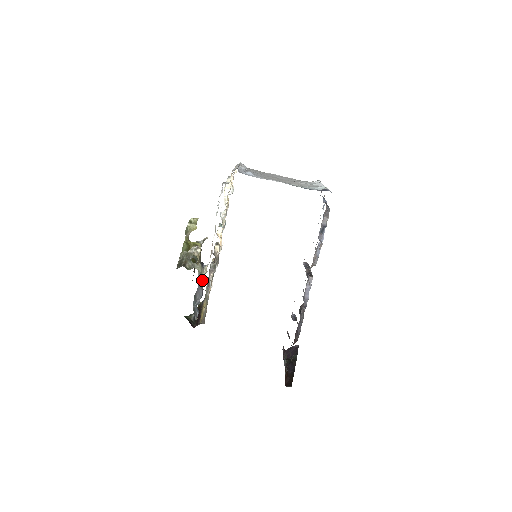
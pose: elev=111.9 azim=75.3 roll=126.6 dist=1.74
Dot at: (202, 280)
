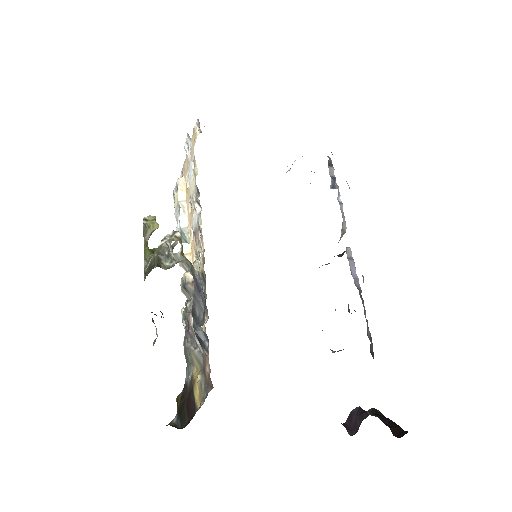
Dot at: (197, 281)
